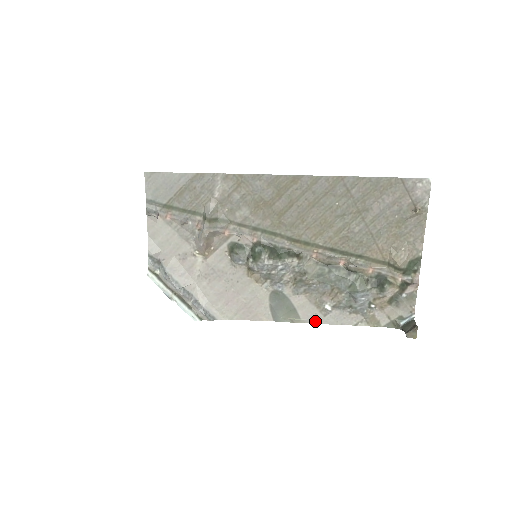
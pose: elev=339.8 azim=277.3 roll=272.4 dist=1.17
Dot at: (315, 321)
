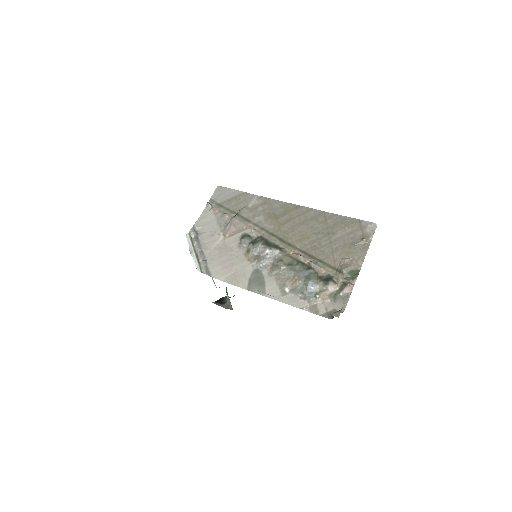
Dot at: (274, 298)
